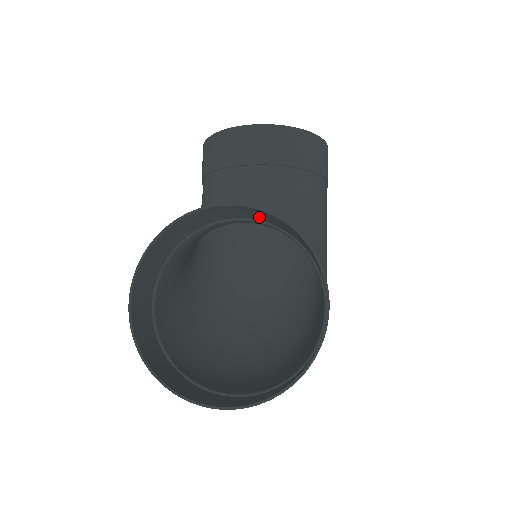
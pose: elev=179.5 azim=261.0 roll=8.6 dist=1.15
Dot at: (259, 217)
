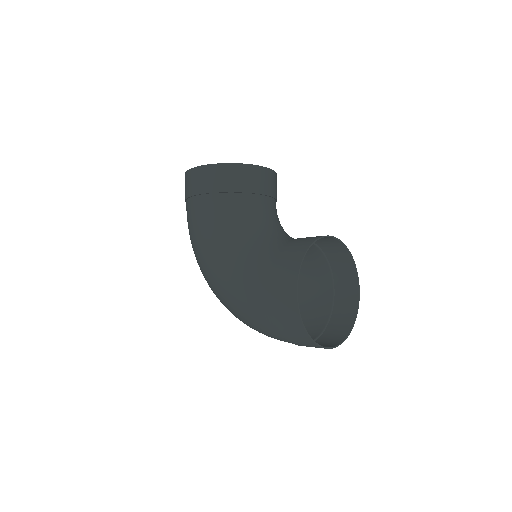
Dot at: (320, 241)
